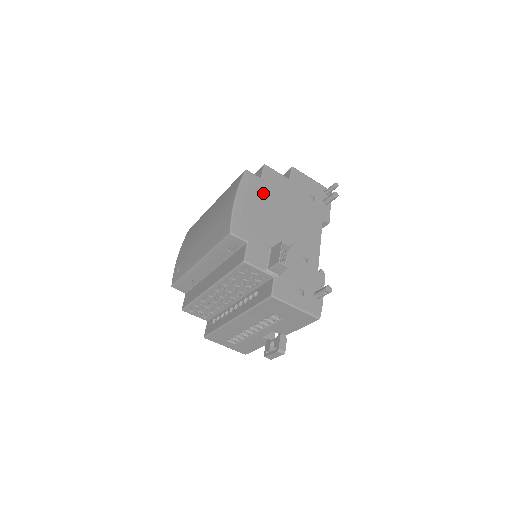
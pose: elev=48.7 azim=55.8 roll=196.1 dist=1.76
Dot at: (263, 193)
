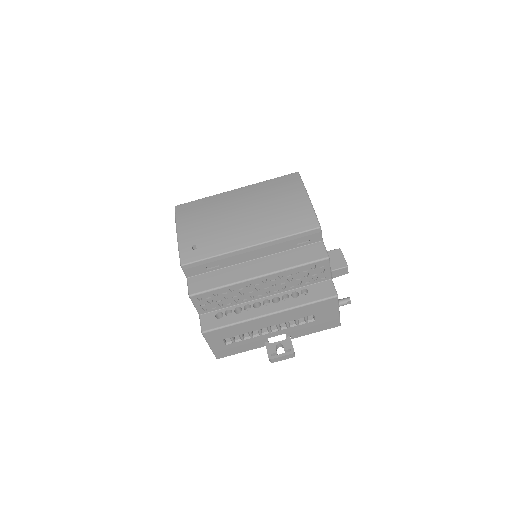
Dot at: occluded
